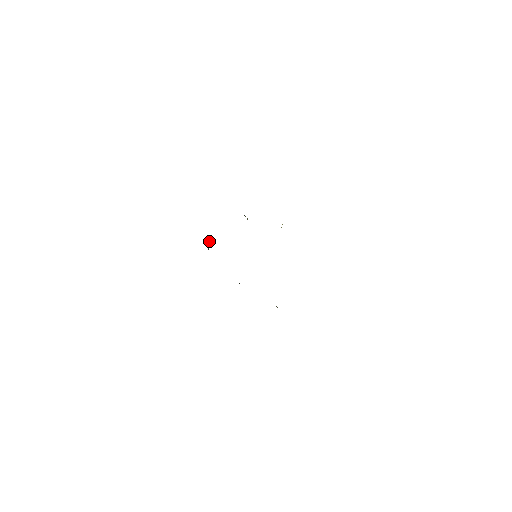
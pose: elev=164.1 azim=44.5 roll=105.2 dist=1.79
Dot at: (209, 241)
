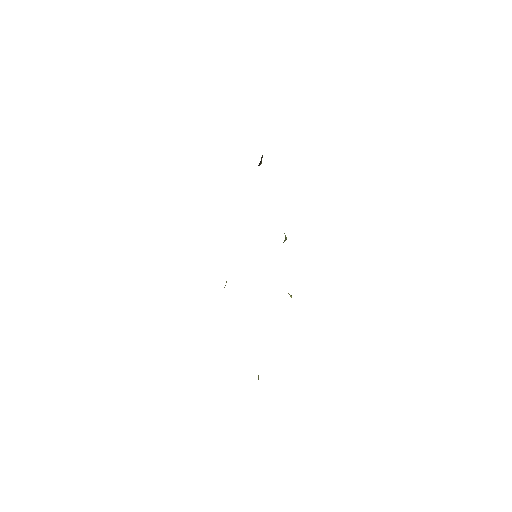
Dot at: occluded
